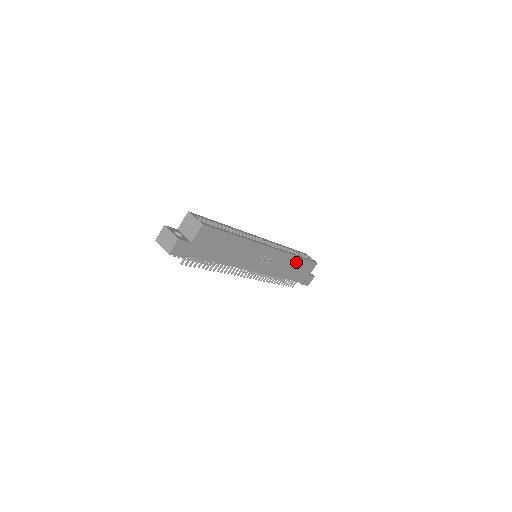
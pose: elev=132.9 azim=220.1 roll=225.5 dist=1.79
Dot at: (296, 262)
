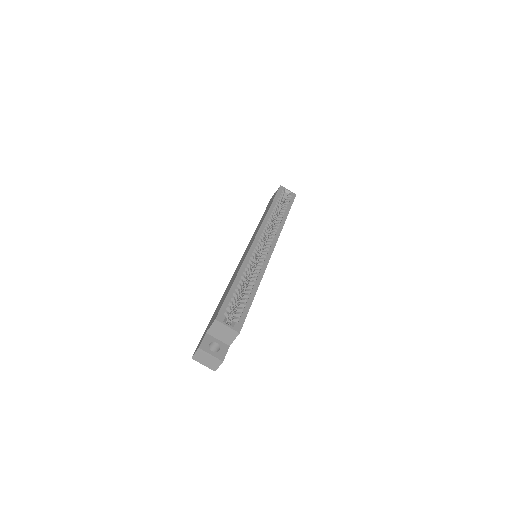
Dot at: occluded
